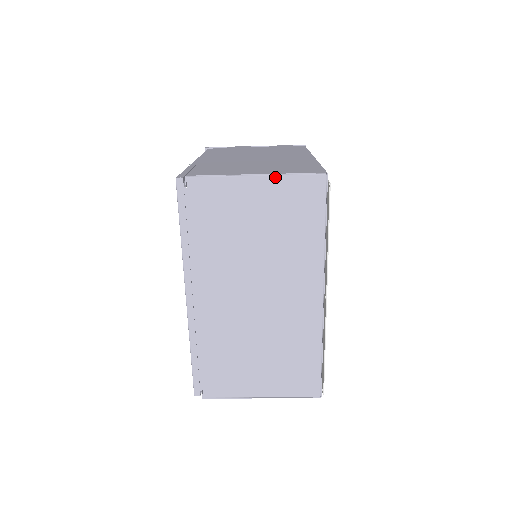
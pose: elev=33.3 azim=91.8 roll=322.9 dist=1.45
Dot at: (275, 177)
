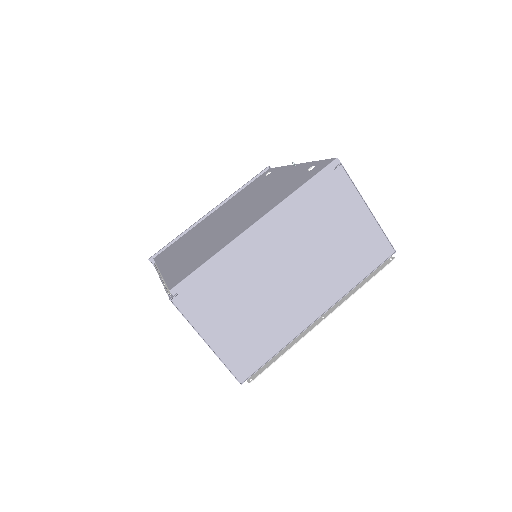
Dot at: (375, 222)
